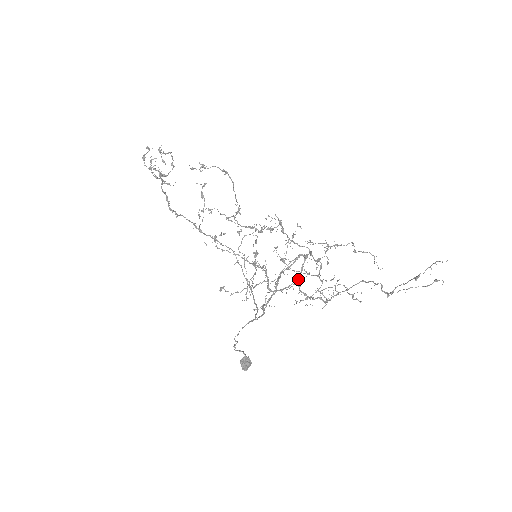
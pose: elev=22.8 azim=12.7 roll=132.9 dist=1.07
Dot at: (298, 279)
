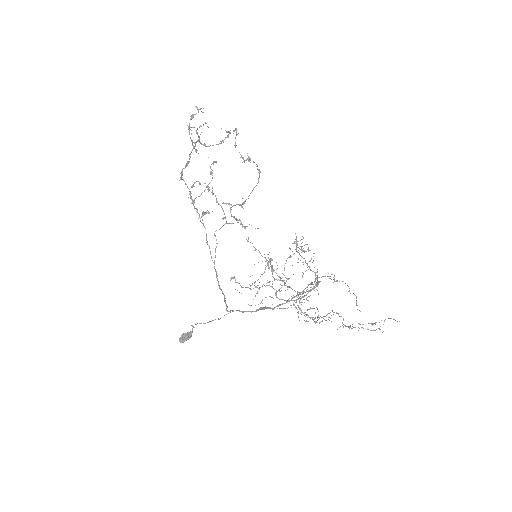
Dot at: (303, 297)
